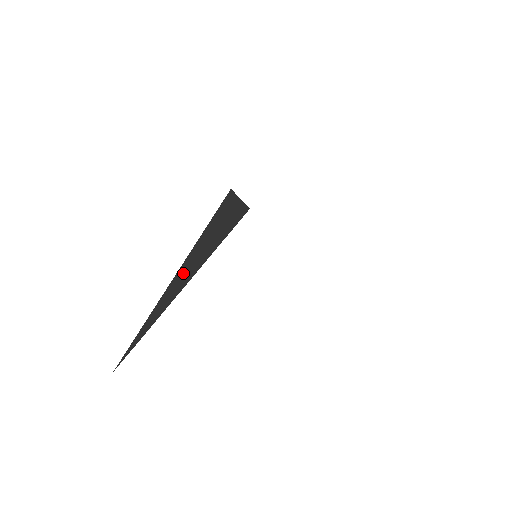
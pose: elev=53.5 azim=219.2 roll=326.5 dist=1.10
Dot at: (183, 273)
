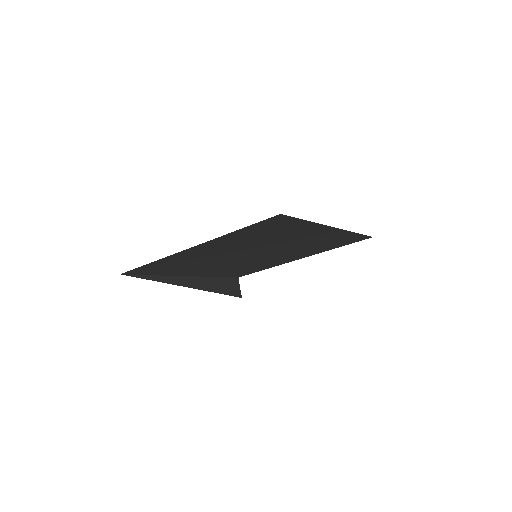
Dot at: (189, 280)
